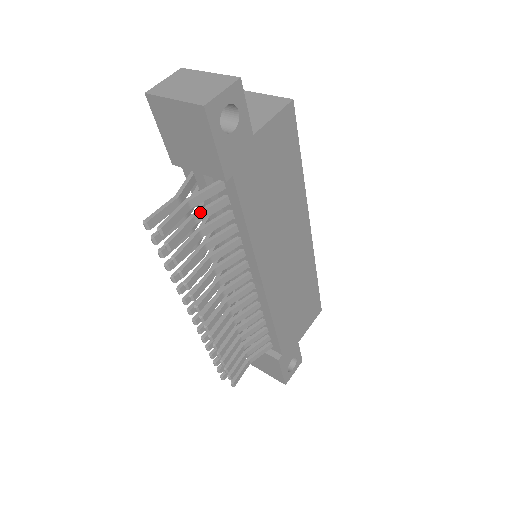
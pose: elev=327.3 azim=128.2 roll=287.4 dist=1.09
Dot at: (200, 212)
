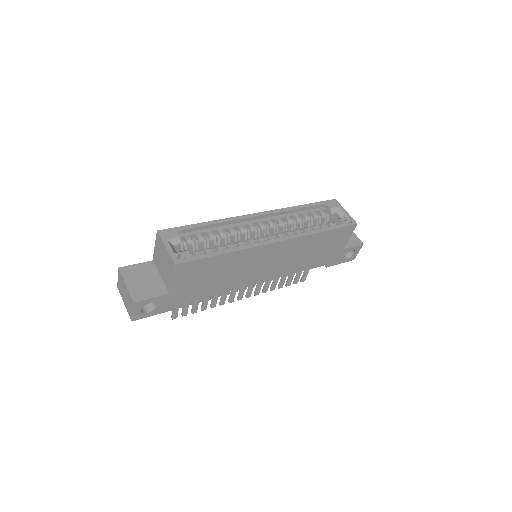
Dot at: occluded
